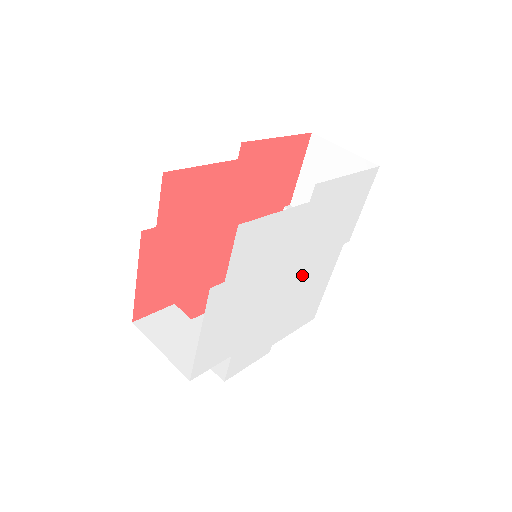
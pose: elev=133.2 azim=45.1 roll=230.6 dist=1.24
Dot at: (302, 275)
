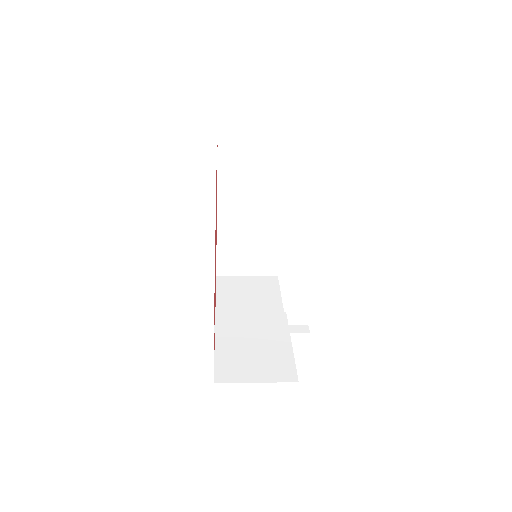
Dot at: occluded
